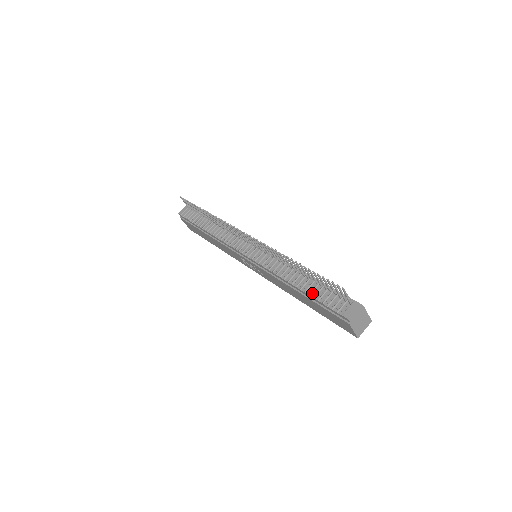
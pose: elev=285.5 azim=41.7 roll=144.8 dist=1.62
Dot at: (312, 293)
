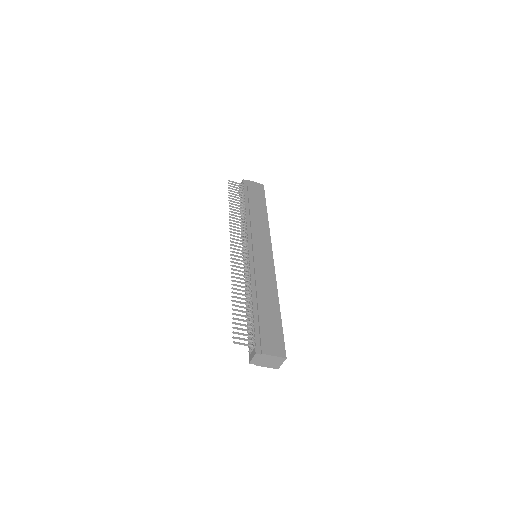
Dot at: occluded
